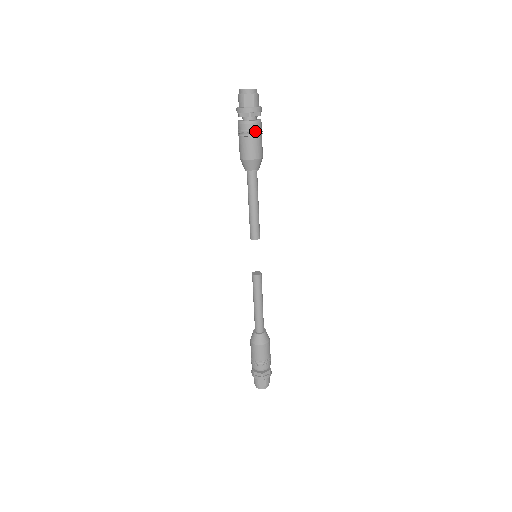
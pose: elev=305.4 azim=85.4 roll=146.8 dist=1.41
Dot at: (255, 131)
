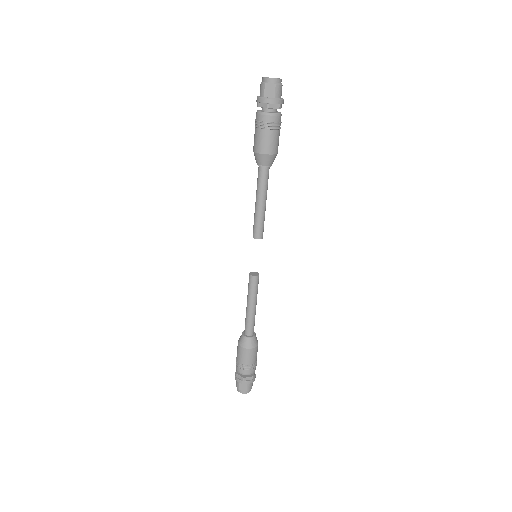
Dot at: (271, 124)
